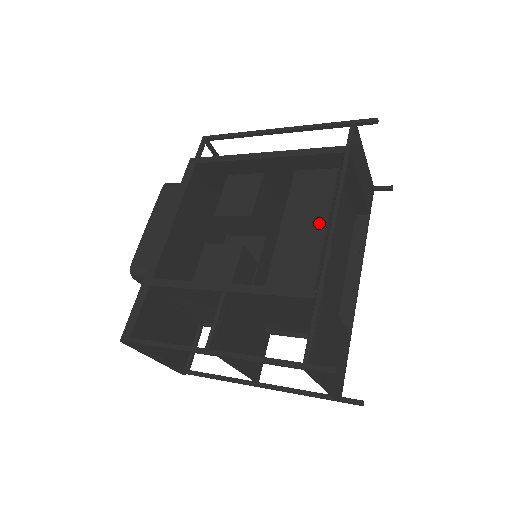
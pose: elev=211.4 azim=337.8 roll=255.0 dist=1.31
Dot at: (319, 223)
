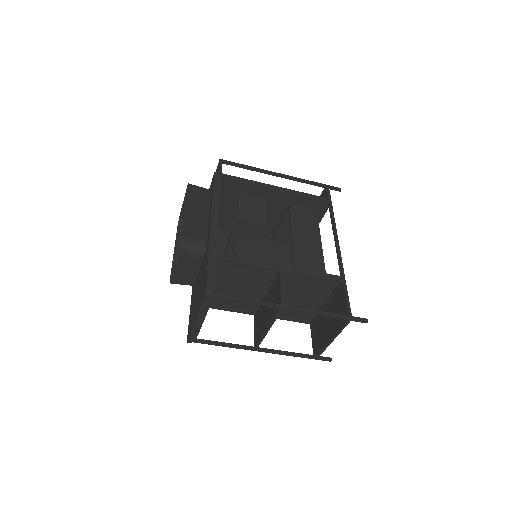
Dot at: (317, 240)
